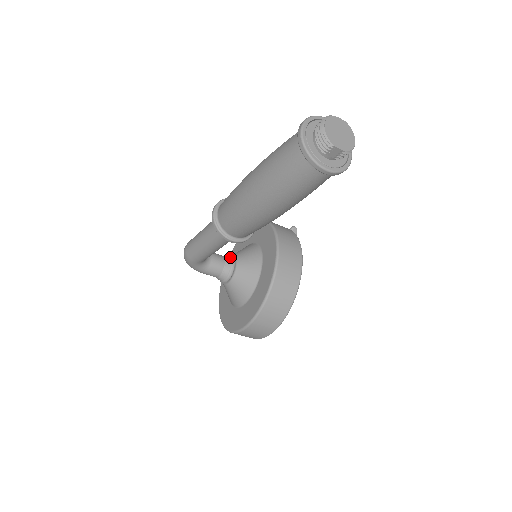
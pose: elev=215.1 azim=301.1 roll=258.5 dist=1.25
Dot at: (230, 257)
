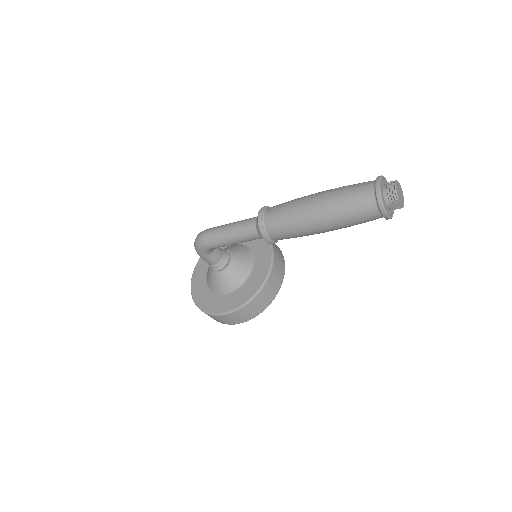
Dot at: (226, 251)
